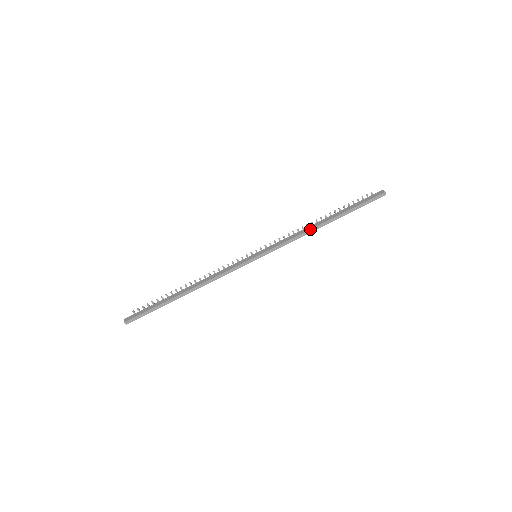
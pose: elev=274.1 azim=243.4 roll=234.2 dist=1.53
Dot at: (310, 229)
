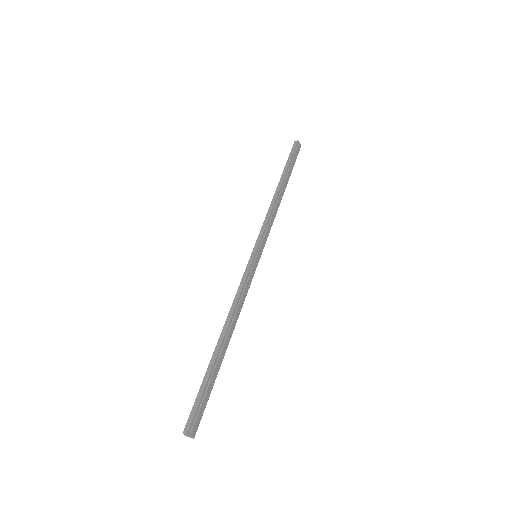
Dot at: (272, 201)
